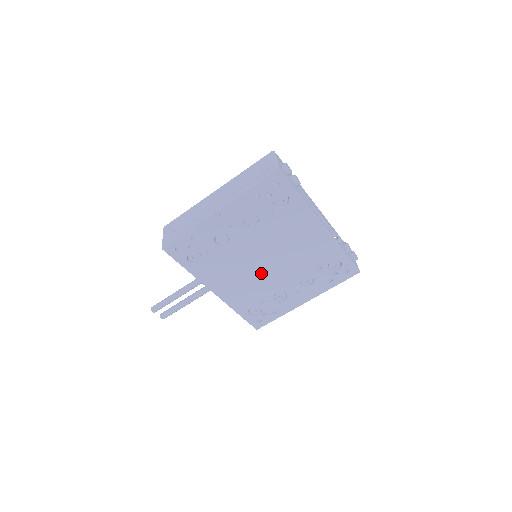
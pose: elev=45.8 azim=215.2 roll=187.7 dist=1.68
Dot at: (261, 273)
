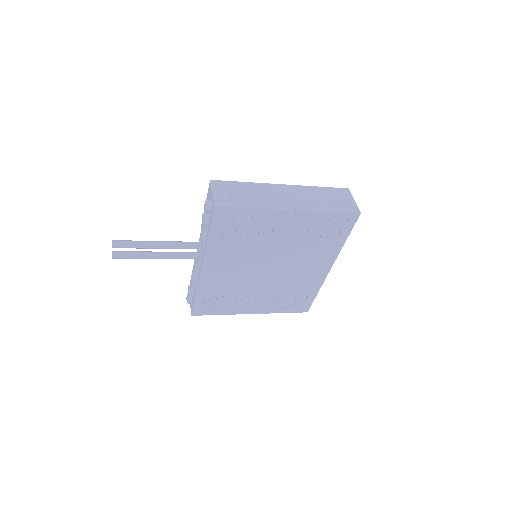
Dot at: (254, 275)
